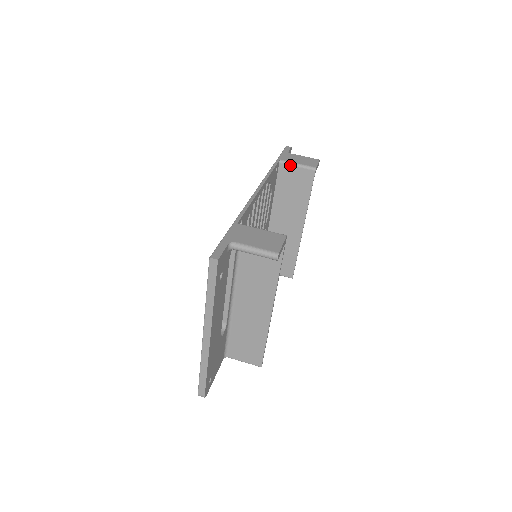
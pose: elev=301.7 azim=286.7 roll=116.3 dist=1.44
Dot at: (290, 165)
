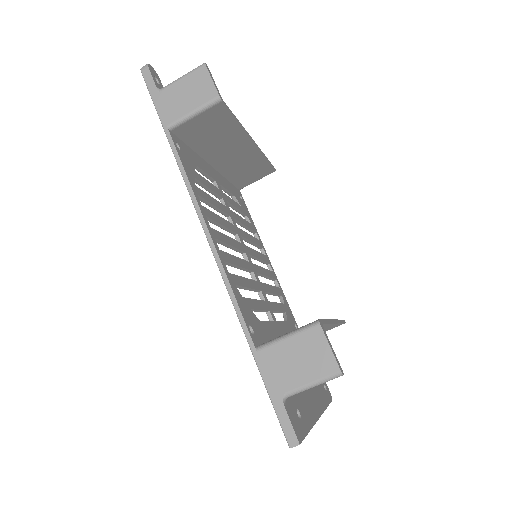
Dot at: (186, 122)
